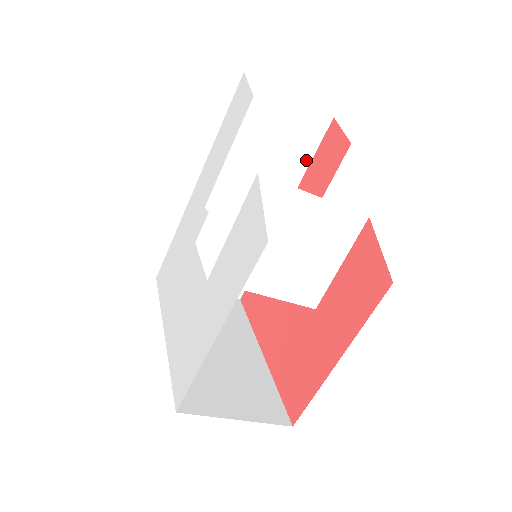
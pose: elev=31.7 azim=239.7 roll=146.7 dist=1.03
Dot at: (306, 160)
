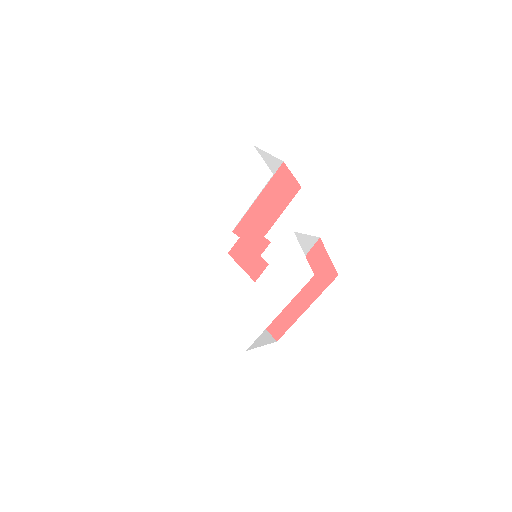
Dot at: occluded
